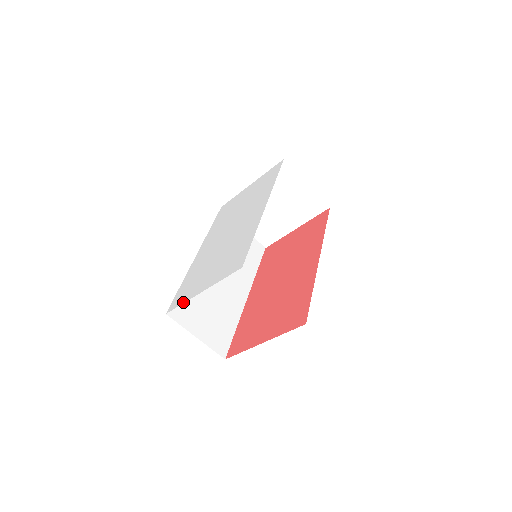
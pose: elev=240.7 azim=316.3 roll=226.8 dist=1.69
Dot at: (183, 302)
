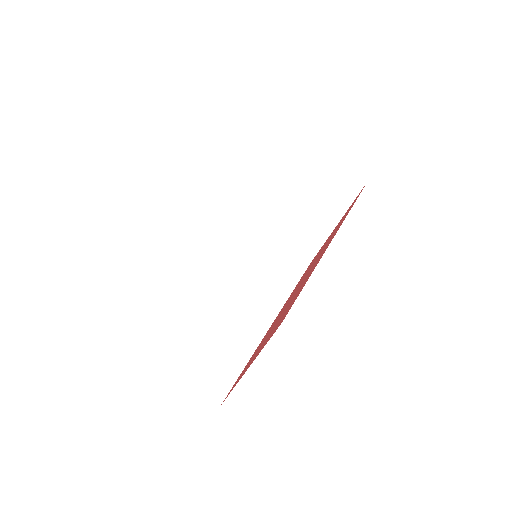
Dot at: occluded
